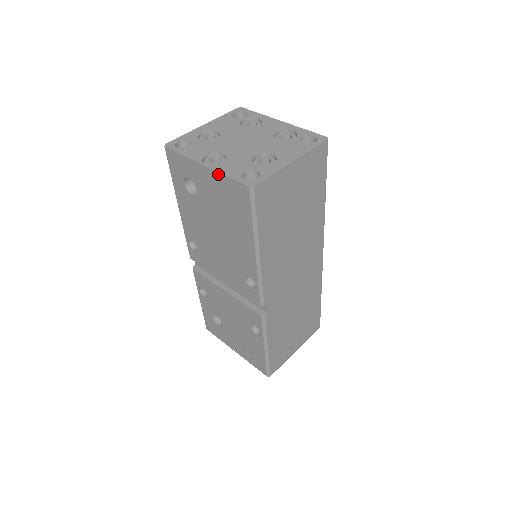
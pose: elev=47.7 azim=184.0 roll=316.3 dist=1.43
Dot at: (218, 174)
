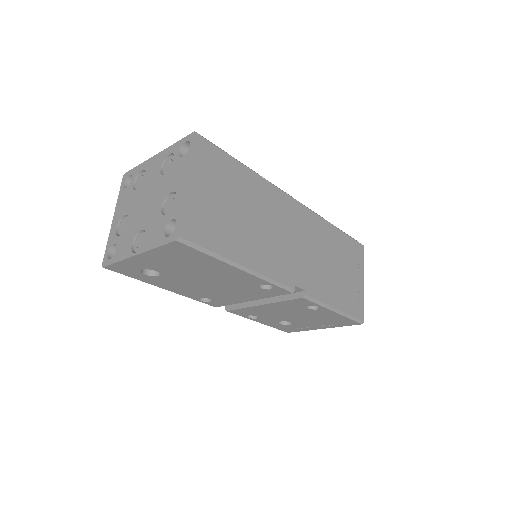
Dot at: (150, 252)
